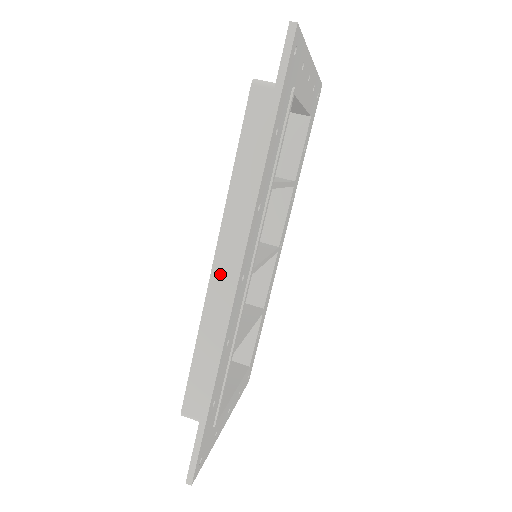
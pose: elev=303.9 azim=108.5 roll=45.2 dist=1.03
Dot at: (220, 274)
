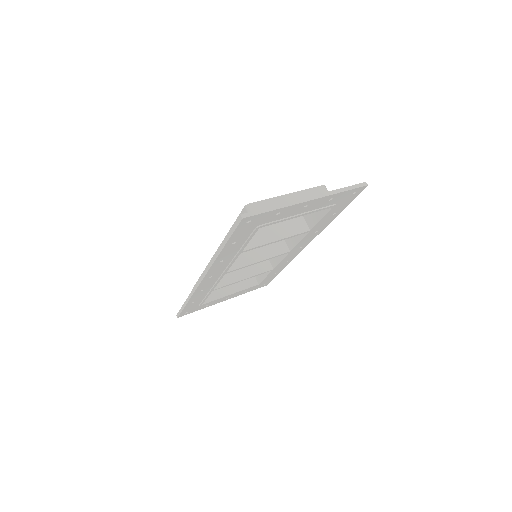
Dot at: occluded
